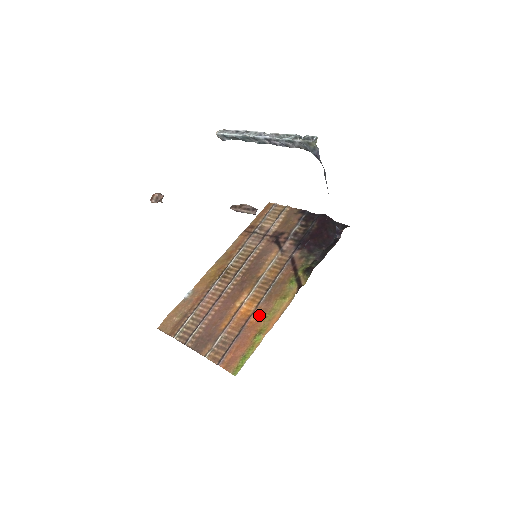
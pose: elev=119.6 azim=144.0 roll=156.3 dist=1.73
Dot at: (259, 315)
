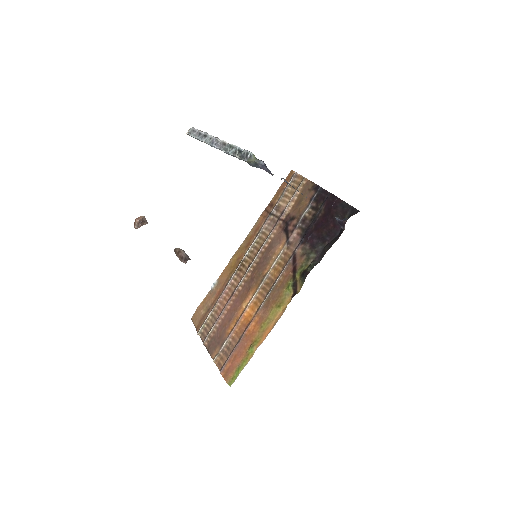
Dot at: (256, 323)
